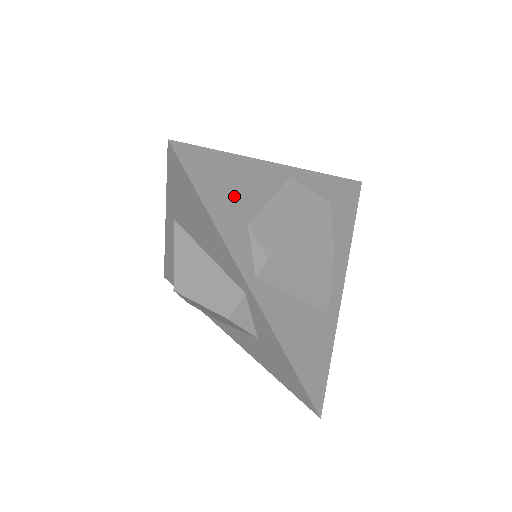
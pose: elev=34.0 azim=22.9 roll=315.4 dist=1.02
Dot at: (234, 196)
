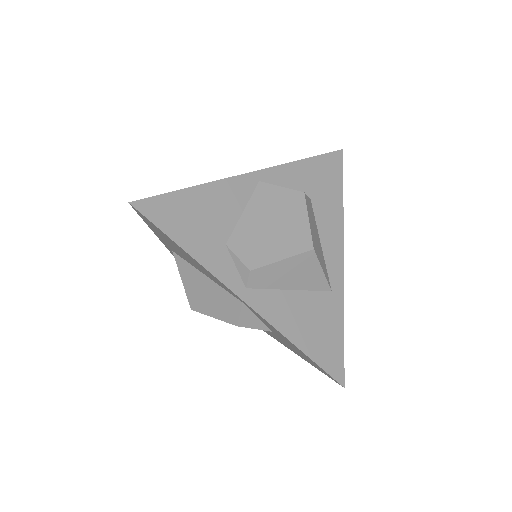
Dot at: (205, 224)
